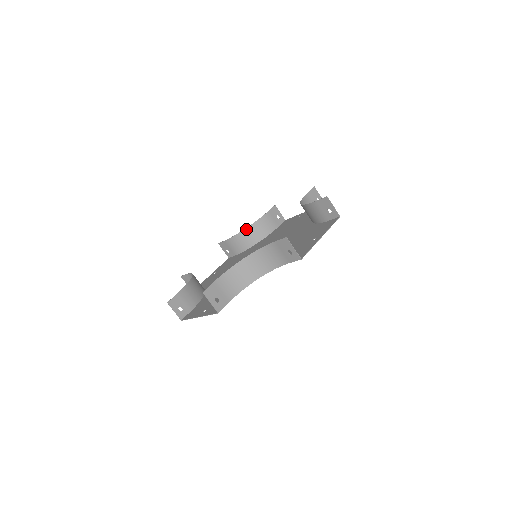
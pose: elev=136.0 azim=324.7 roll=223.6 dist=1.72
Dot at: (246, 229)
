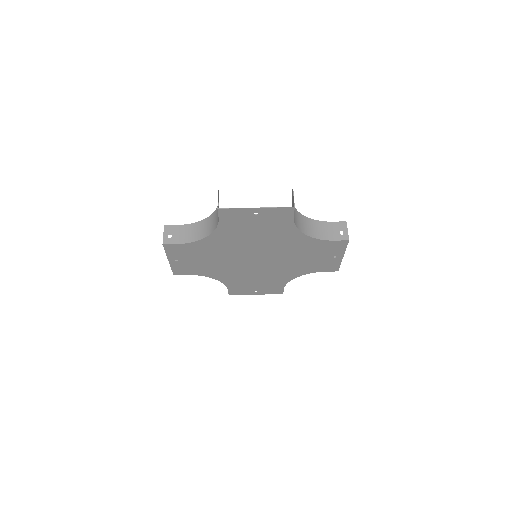
Dot at: occluded
